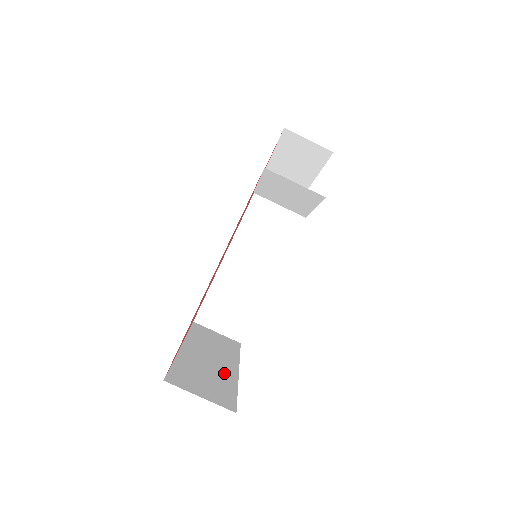
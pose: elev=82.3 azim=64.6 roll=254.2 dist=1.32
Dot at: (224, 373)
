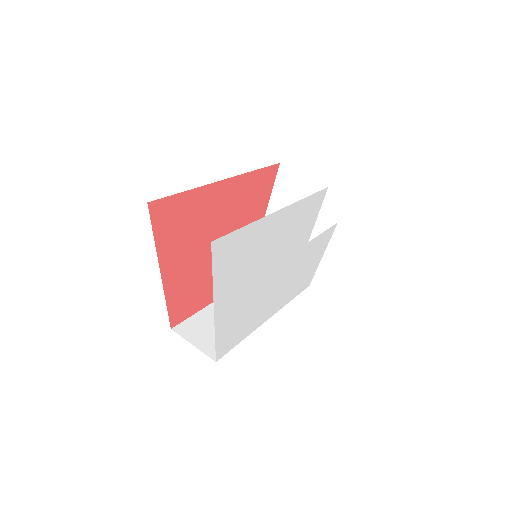
Dot at: occluded
